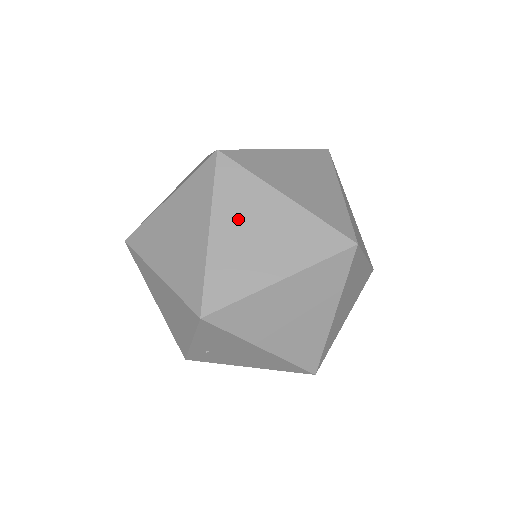
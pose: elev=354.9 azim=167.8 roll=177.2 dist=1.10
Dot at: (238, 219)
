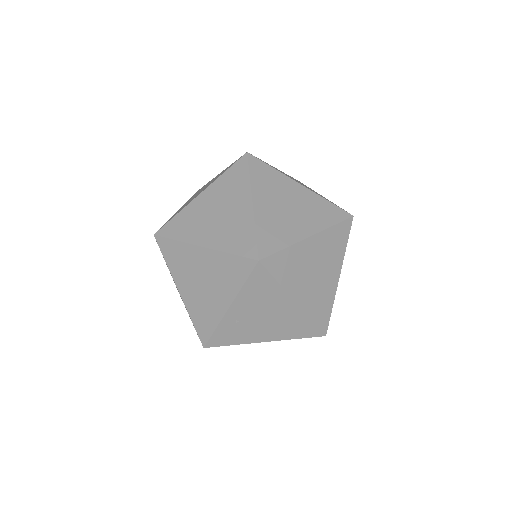
Dot at: (271, 196)
